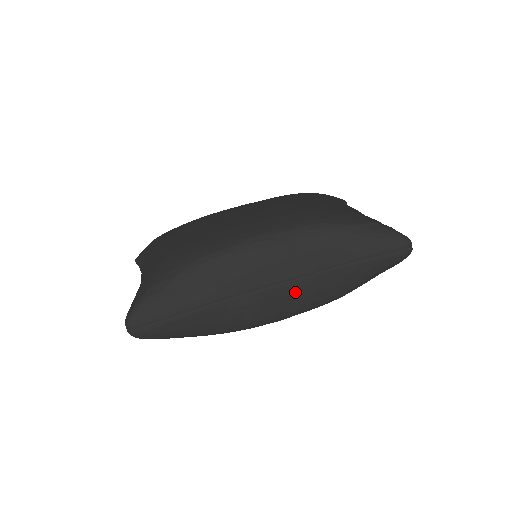
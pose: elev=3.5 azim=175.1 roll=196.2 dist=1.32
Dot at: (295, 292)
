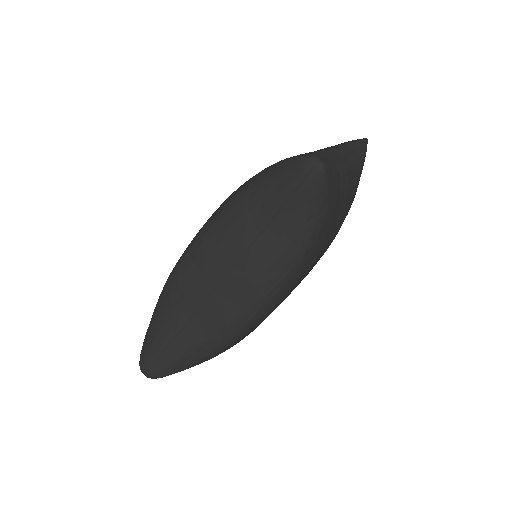
Dot at: (243, 279)
